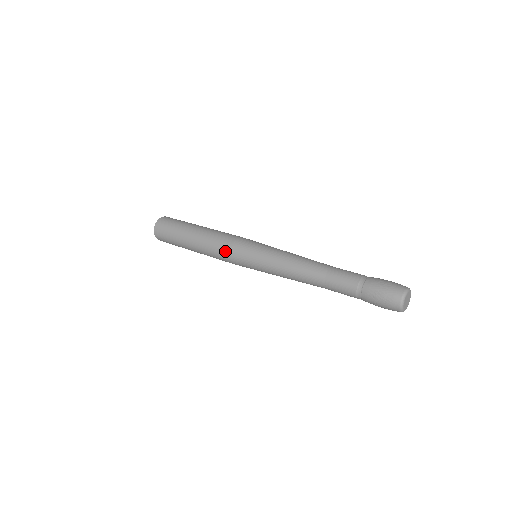
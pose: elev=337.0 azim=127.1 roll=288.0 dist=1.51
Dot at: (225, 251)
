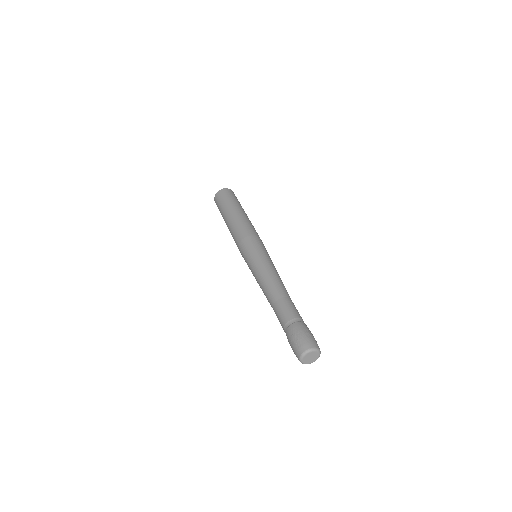
Dot at: (241, 236)
